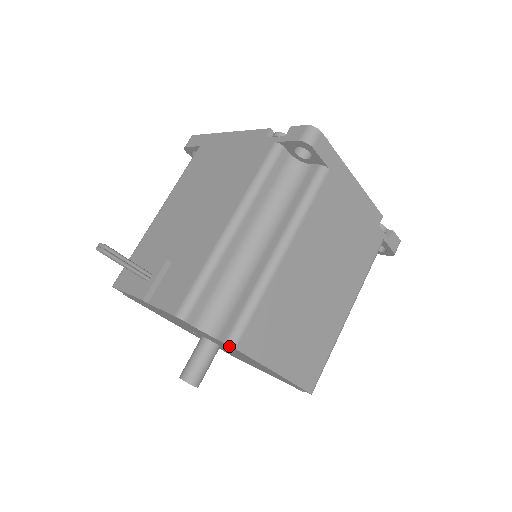
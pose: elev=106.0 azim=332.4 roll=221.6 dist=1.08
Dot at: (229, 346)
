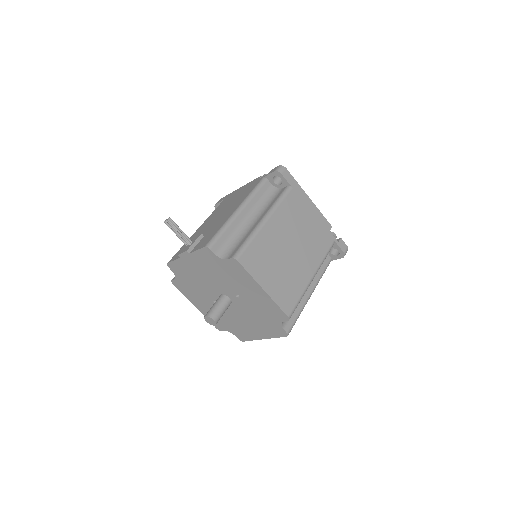
Dot at: (234, 265)
